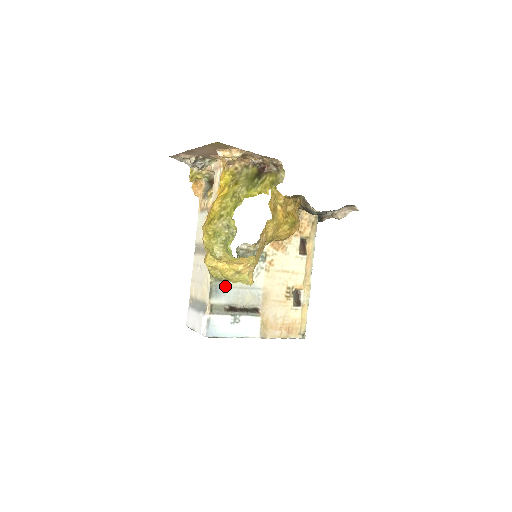
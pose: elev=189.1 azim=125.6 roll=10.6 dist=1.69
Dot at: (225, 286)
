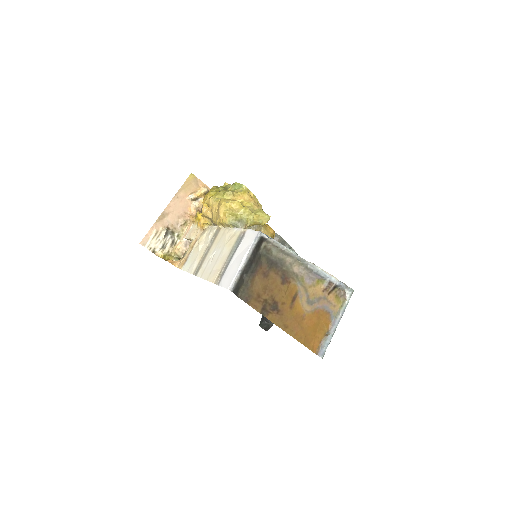
Dot at: occluded
